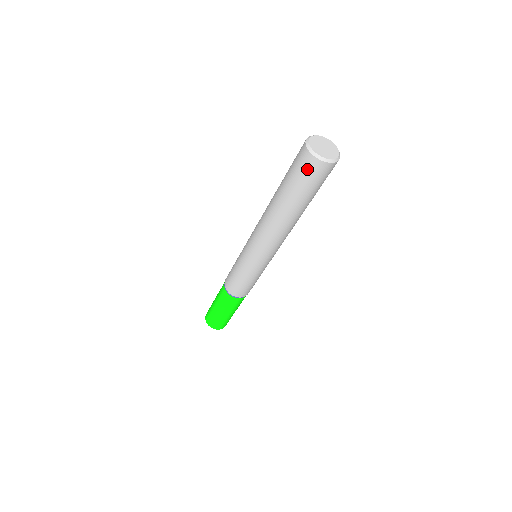
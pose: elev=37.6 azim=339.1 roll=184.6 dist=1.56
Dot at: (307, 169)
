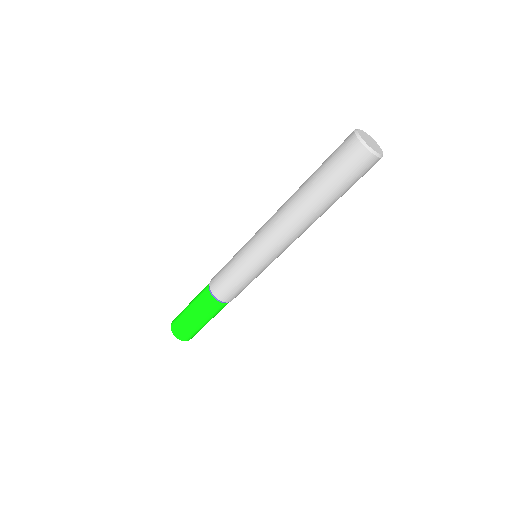
Dot at: (351, 158)
